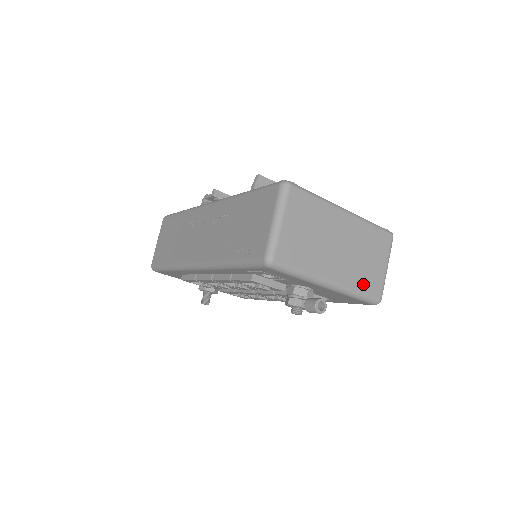
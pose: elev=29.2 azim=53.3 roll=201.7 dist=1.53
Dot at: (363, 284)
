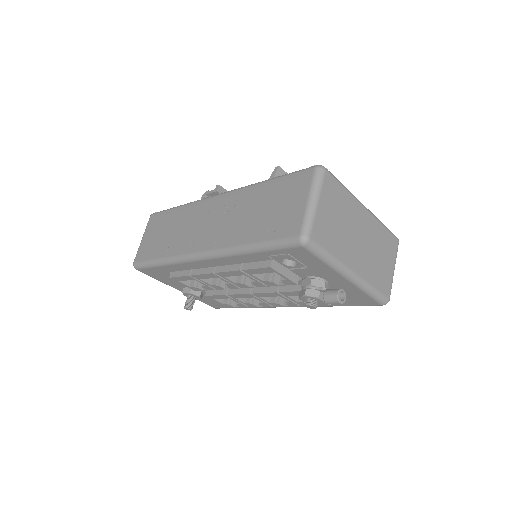
Dot at: (377, 281)
